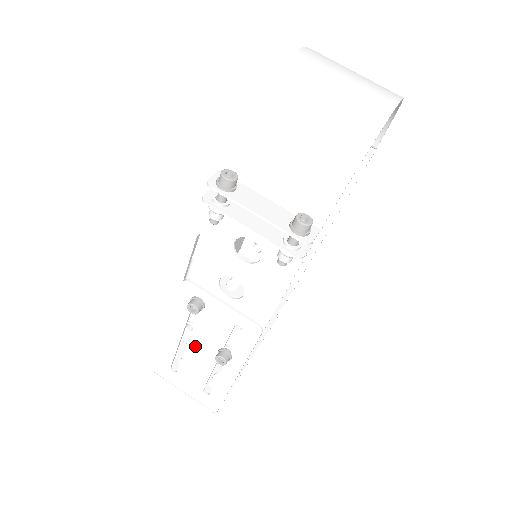
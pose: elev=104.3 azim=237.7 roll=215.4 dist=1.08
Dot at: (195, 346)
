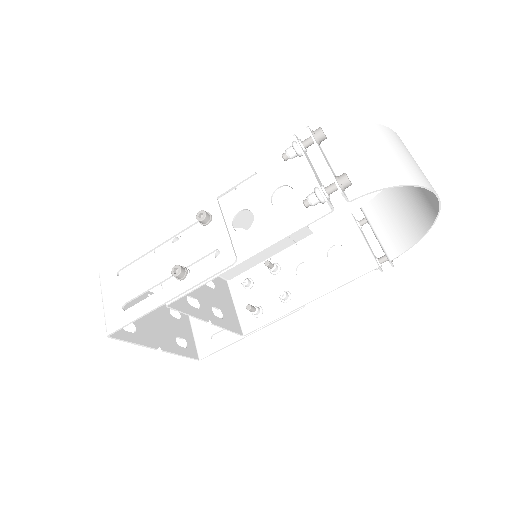
Dot at: (164, 256)
